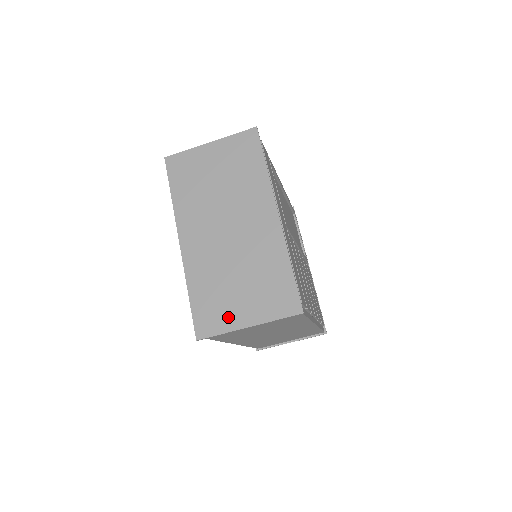
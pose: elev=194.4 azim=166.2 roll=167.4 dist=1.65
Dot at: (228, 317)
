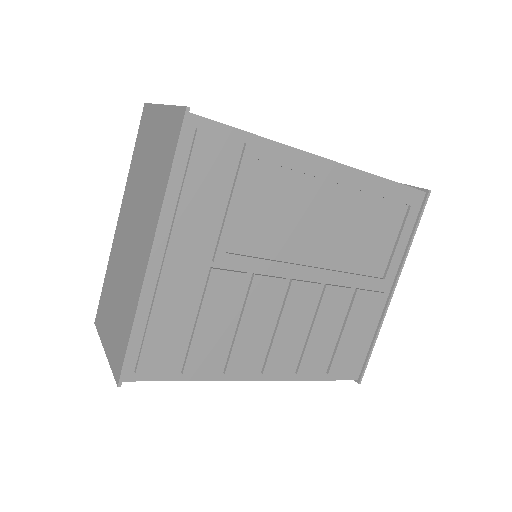
Dot at: (104, 326)
